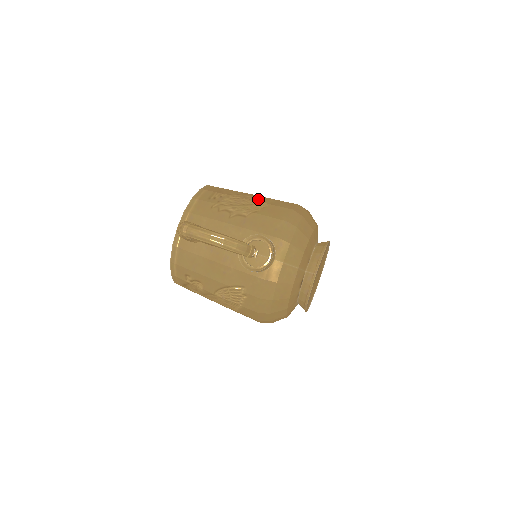
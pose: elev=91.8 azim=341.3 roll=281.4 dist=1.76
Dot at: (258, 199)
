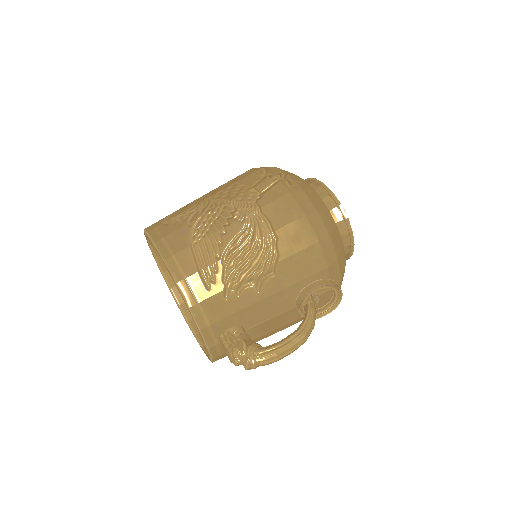
Dot at: (252, 232)
